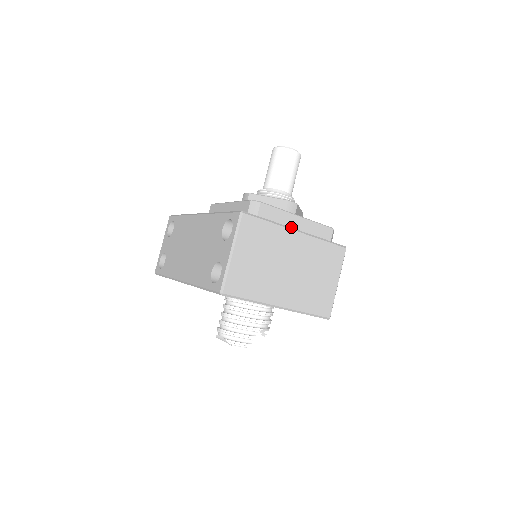
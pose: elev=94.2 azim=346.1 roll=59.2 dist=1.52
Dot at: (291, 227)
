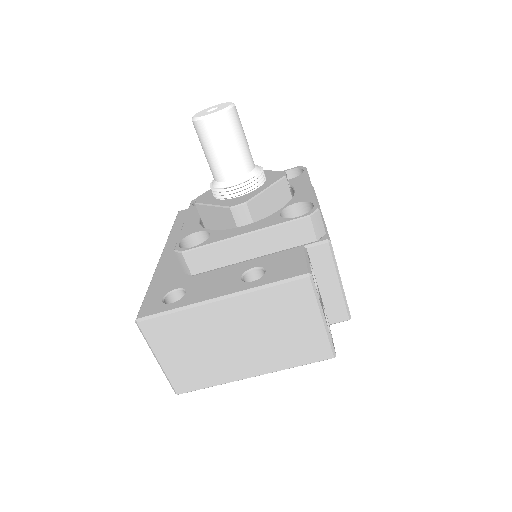
Dot at: (242, 253)
